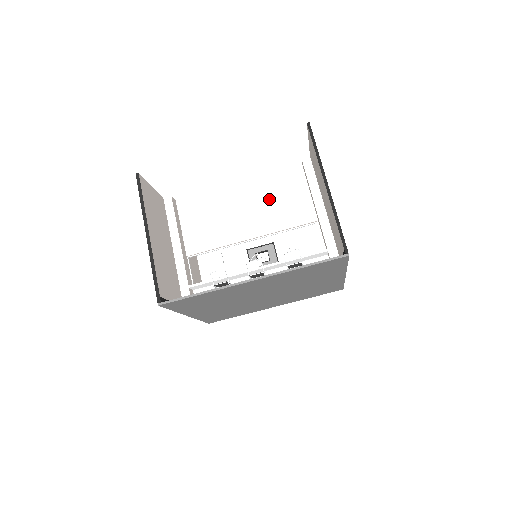
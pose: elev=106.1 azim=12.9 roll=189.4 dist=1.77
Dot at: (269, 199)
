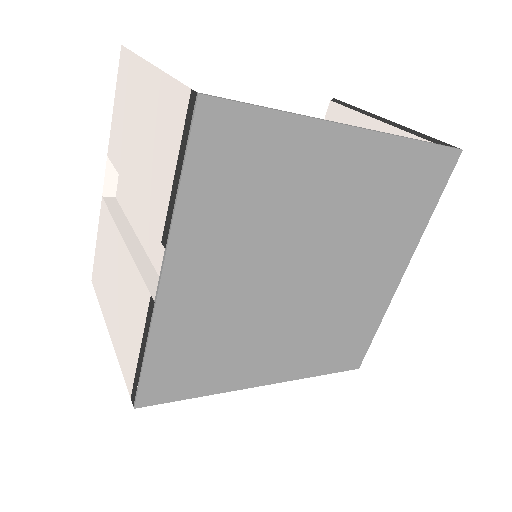
Dot at: occluded
